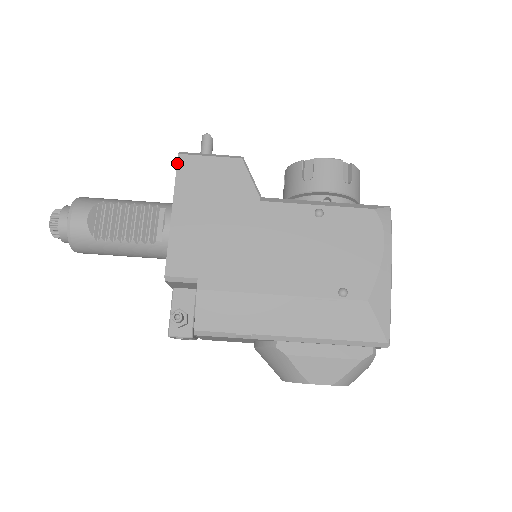
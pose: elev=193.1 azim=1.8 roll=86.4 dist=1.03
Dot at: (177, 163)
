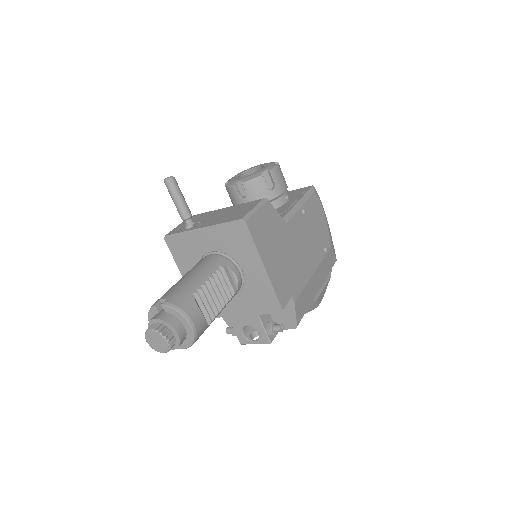
Dot at: (249, 229)
